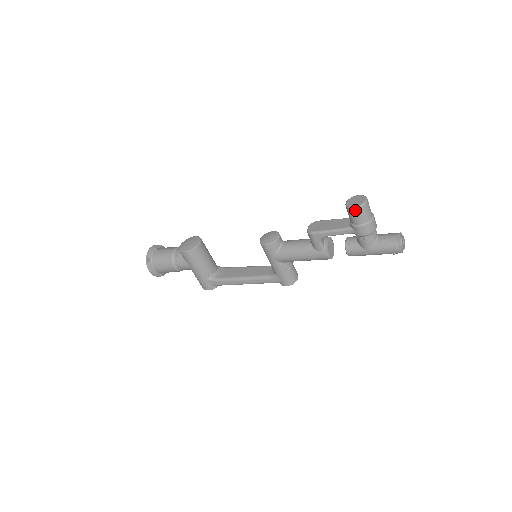
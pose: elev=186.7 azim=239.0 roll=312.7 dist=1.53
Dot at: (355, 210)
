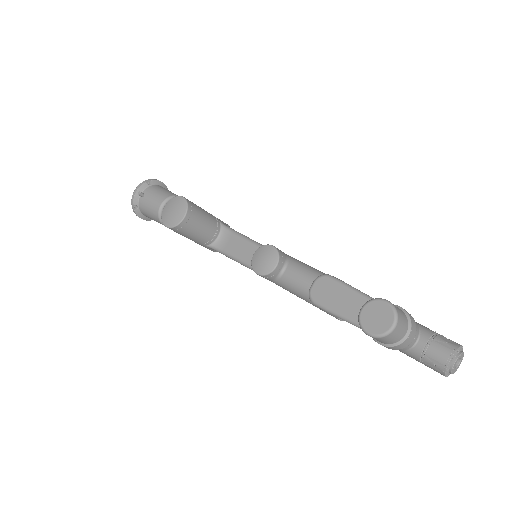
Dot at: (370, 336)
